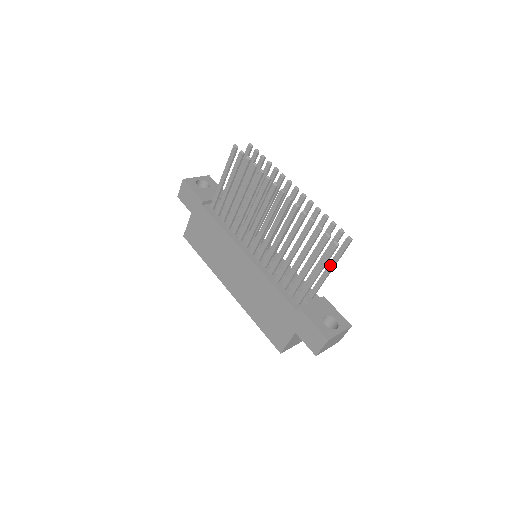
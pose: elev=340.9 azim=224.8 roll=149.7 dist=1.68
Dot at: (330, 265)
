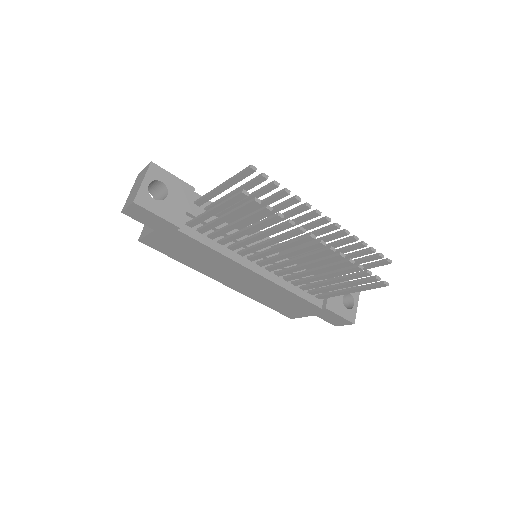
Dot at: occluded
